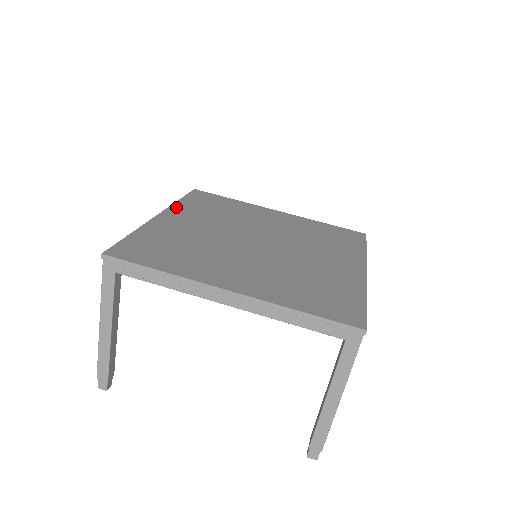
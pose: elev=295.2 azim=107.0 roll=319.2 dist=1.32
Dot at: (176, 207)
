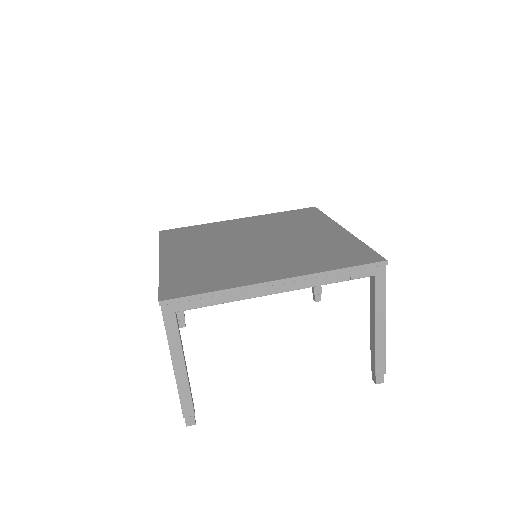
Dot at: (165, 248)
